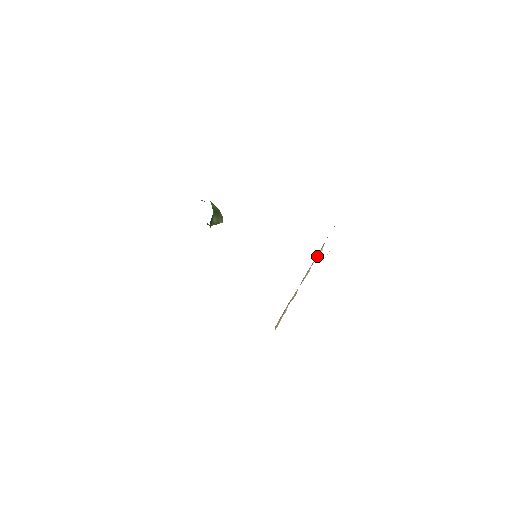
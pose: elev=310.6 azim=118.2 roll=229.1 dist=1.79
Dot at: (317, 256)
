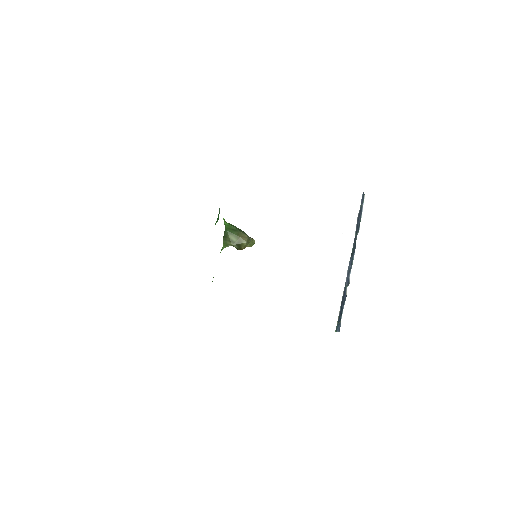
Dot at: occluded
